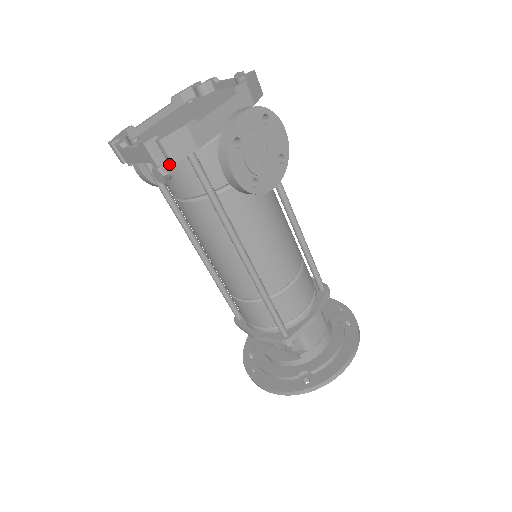
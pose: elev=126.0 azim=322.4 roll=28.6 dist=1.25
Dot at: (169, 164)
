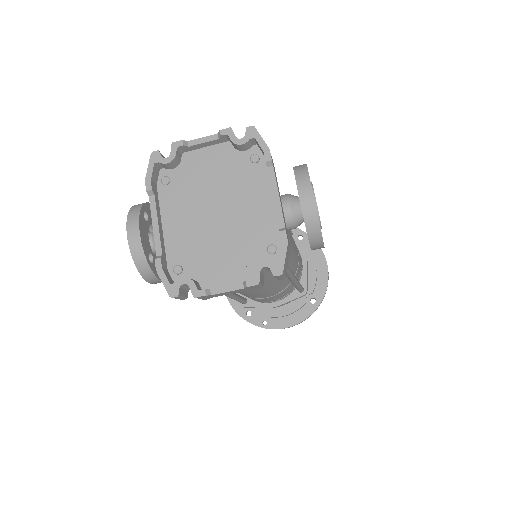
Dot at: occluded
